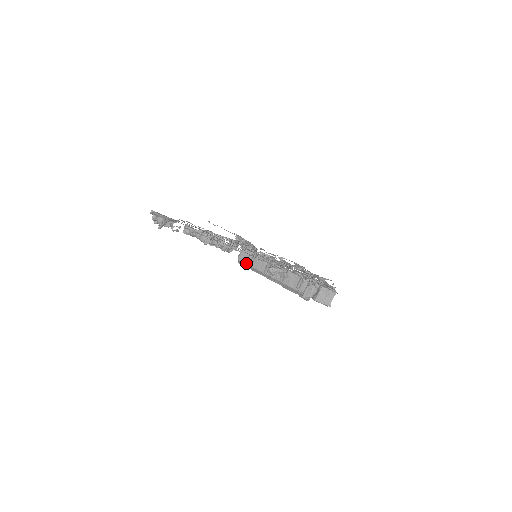
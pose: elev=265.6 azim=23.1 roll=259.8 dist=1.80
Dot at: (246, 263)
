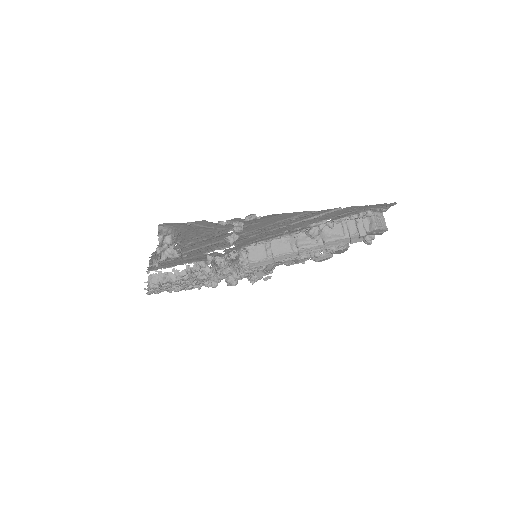
Dot at: (263, 259)
